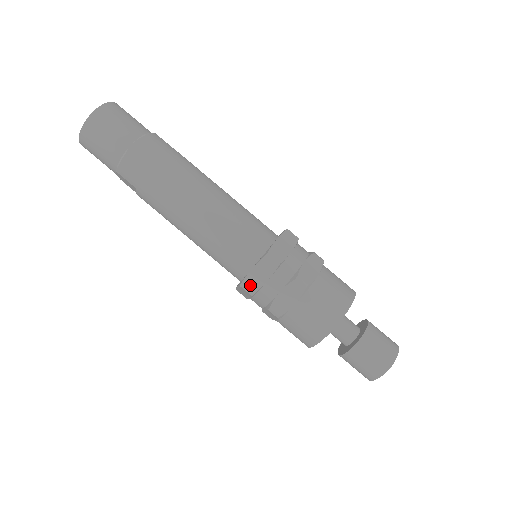
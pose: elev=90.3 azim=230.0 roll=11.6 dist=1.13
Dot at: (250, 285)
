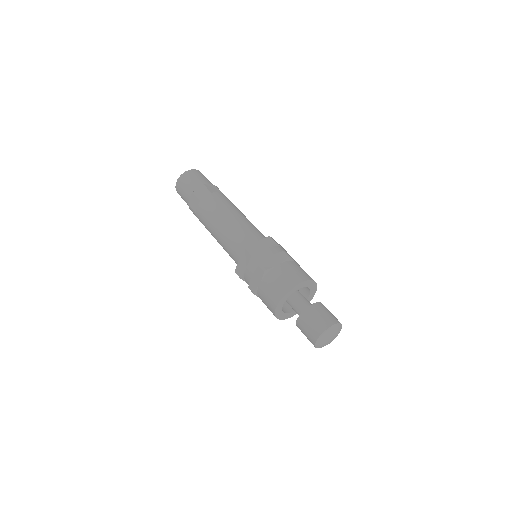
Dot at: (252, 250)
